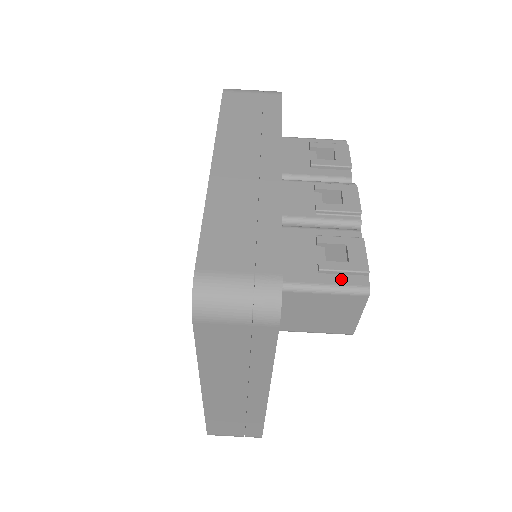
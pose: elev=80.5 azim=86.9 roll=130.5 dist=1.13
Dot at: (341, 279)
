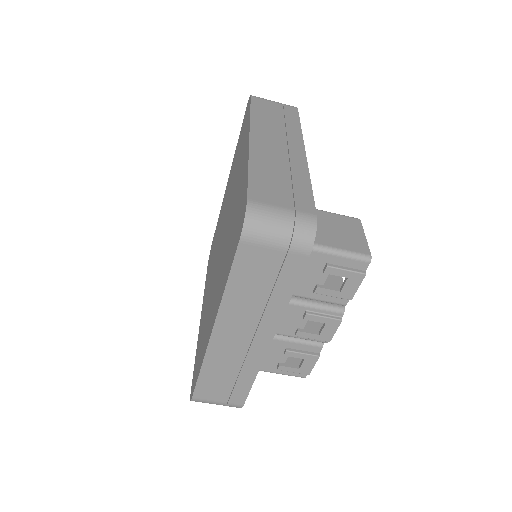
Dot at: (290, 372)
